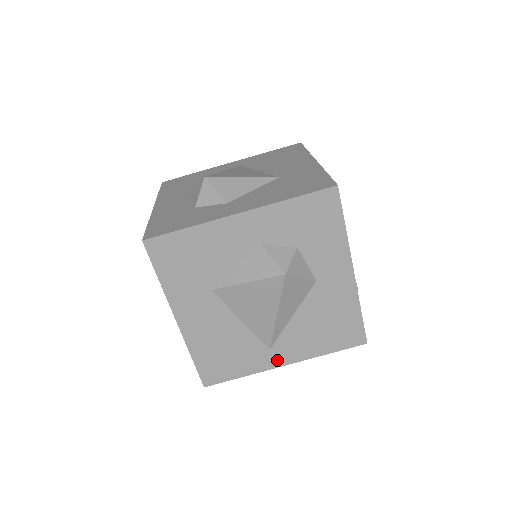
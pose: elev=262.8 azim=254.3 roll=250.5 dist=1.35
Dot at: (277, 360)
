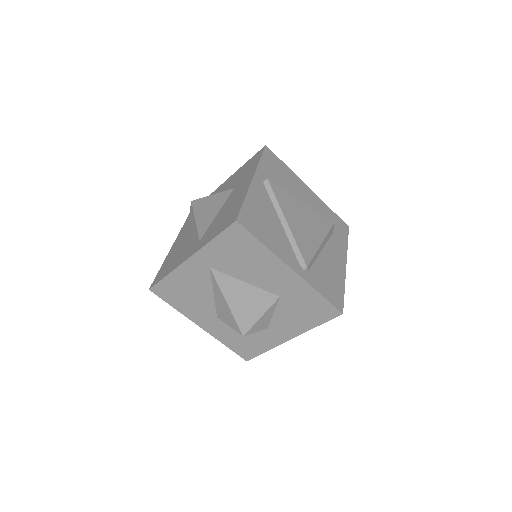
Dot at: occluded
